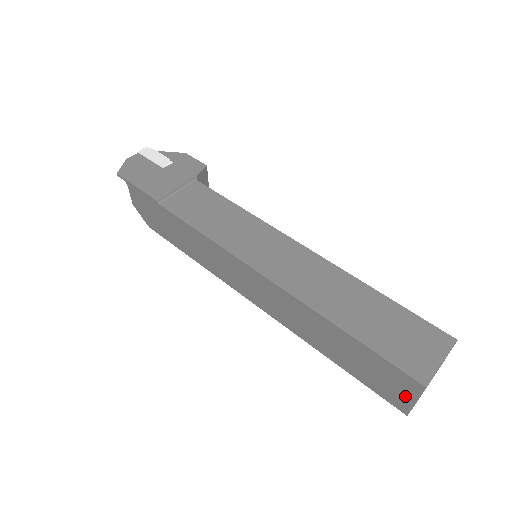
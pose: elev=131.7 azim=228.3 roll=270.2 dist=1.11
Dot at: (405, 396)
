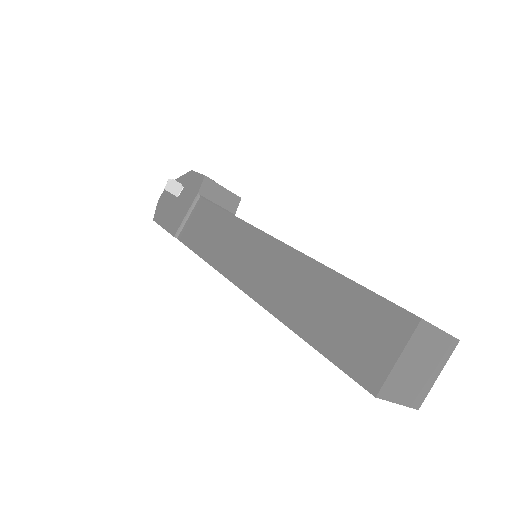
Dot at: occluded
